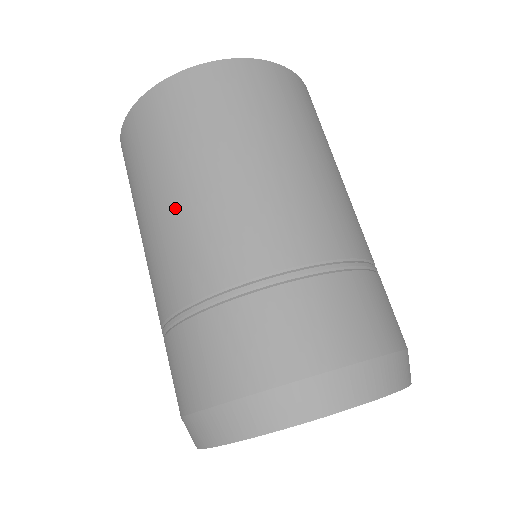
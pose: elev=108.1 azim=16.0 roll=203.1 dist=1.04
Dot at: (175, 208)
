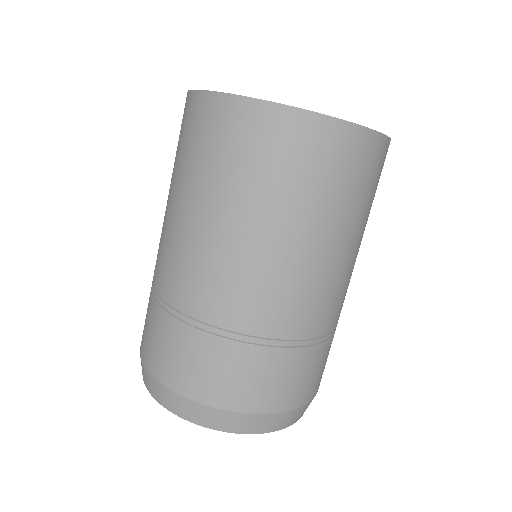
Dot at: (197, 229)
